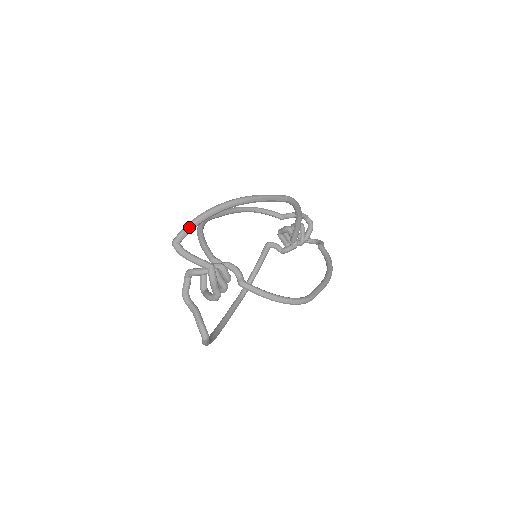
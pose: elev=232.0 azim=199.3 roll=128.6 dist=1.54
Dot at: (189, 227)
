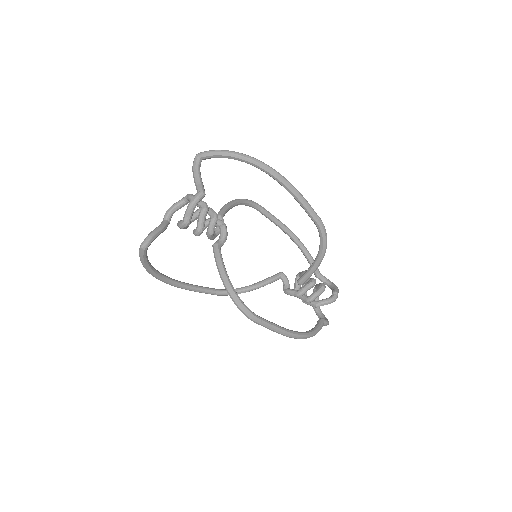
Dot at: (218, 151)
